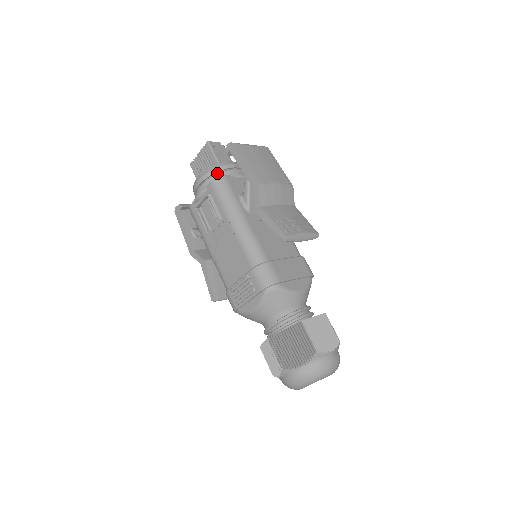
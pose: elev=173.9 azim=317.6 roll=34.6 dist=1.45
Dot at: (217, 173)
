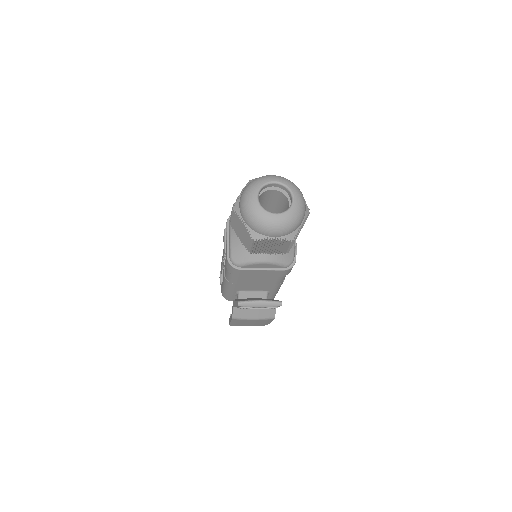
Dot at: occluded
